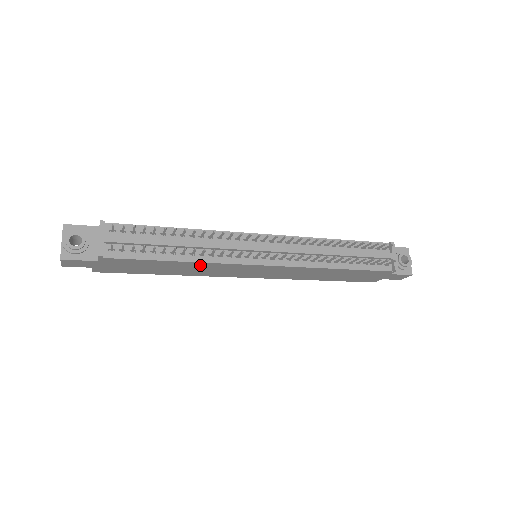
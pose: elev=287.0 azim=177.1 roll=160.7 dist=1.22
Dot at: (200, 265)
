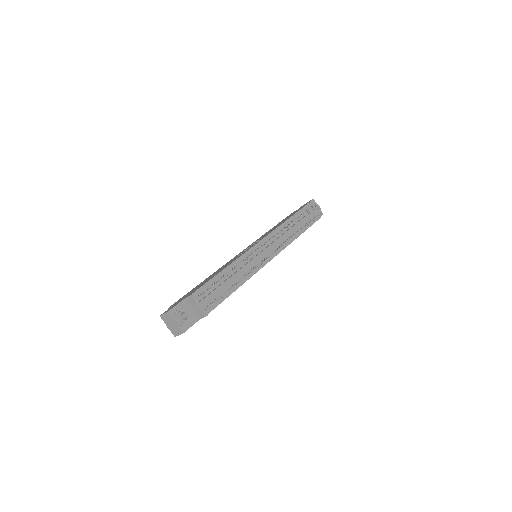
Dot at: occluded
